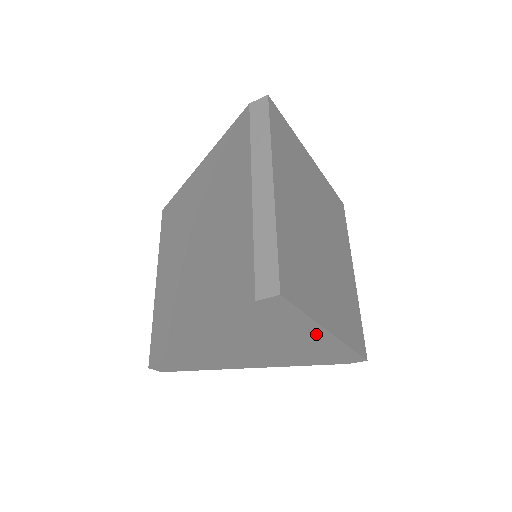
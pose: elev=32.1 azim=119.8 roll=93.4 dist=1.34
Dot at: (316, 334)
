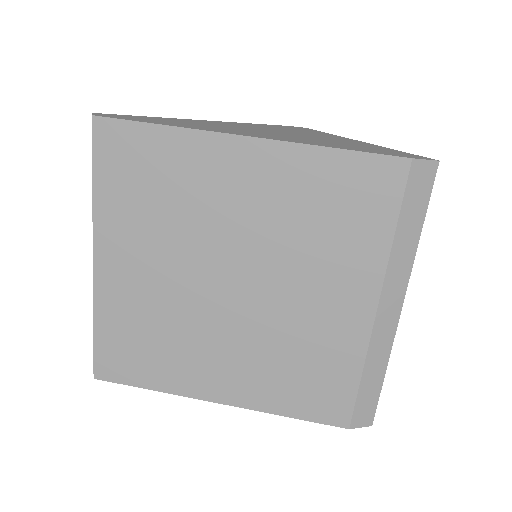
Dot at: occluded
